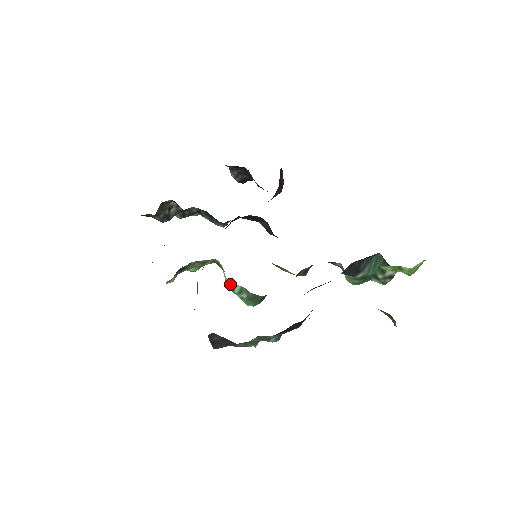
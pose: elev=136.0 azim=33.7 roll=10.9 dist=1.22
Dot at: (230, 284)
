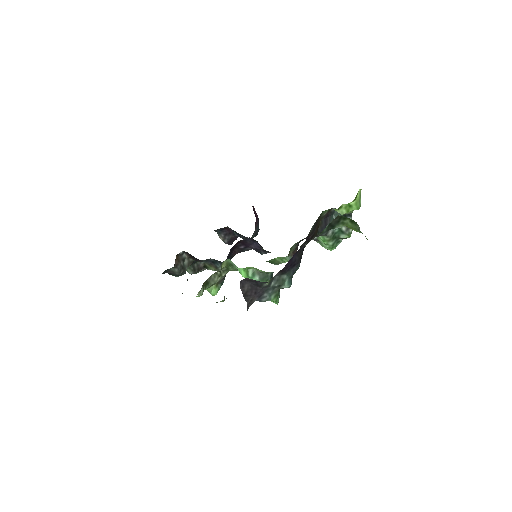
Dot at: (244, 272)
